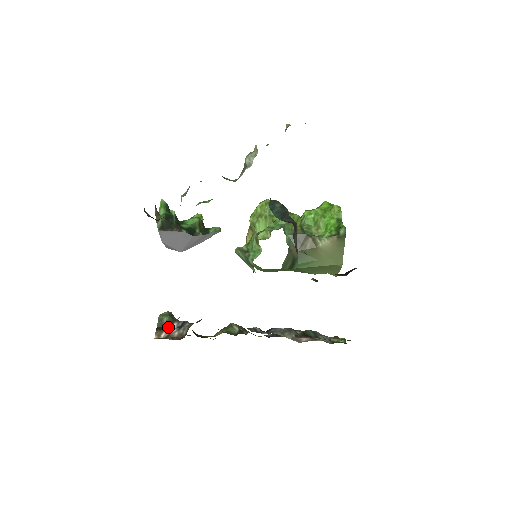
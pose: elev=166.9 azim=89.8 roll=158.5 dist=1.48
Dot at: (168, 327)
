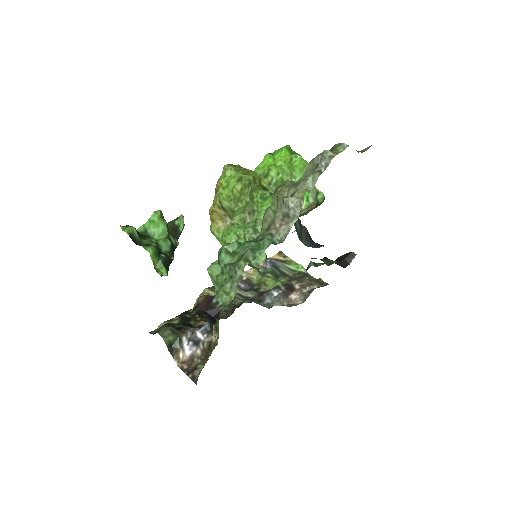
Dot at: (180, 345)
